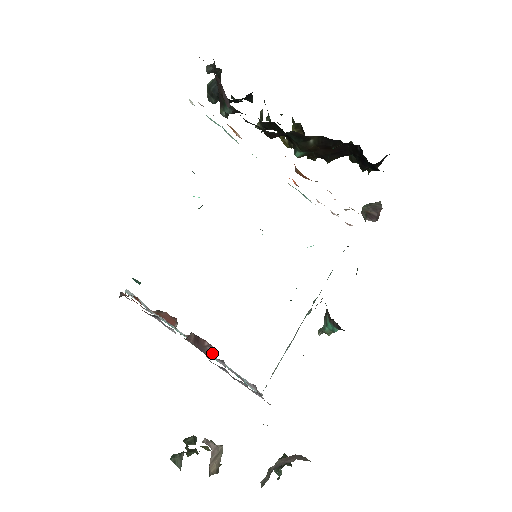
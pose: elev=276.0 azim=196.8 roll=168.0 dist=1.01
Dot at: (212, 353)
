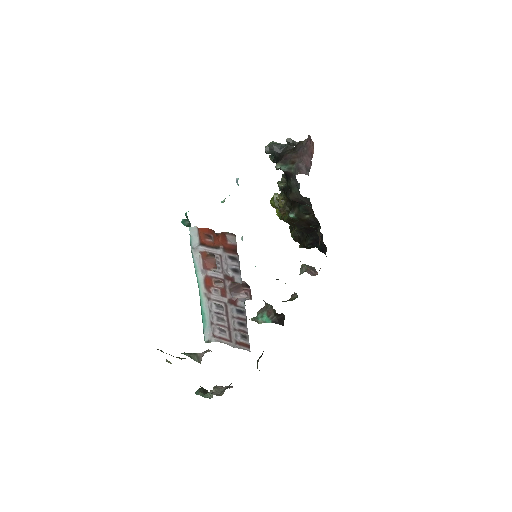
Dot at: (247, 299)
